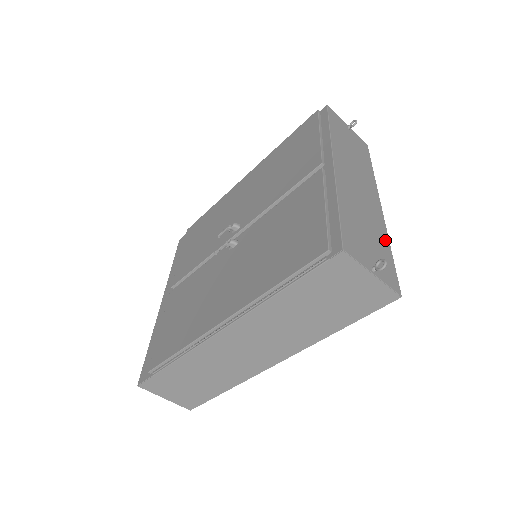
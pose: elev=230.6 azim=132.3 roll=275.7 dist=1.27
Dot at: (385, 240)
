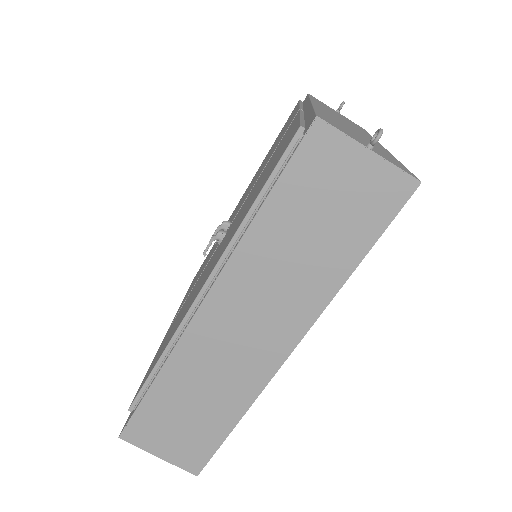
Dot at: occluded
